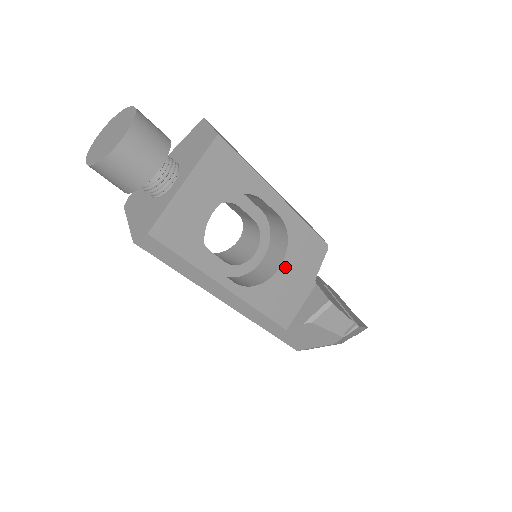
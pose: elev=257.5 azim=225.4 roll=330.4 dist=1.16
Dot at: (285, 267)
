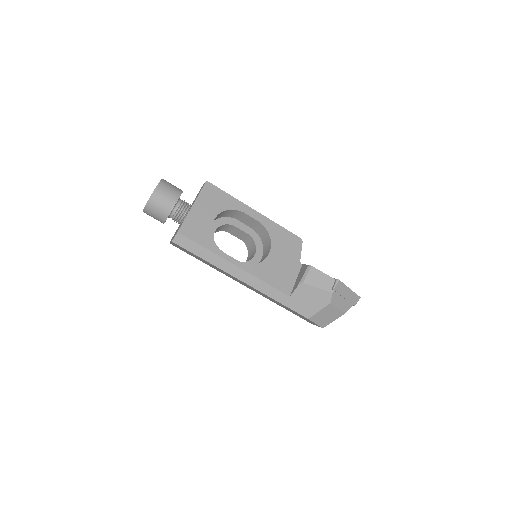
Dot at: (273, 253)
